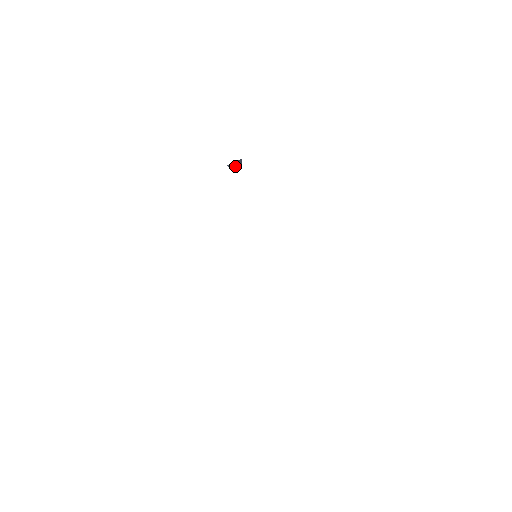
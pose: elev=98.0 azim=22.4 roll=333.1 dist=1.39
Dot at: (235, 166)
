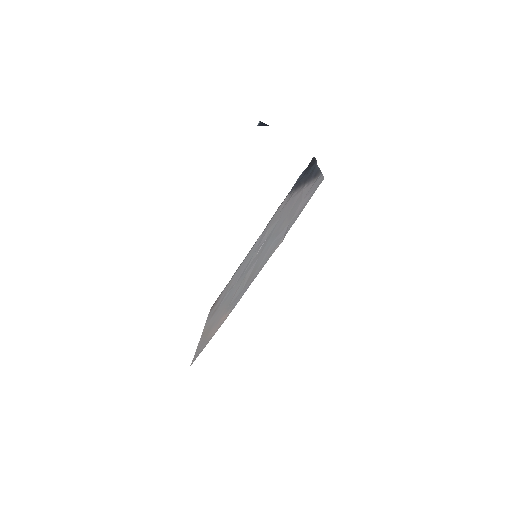
Dot at: (261, 124)
